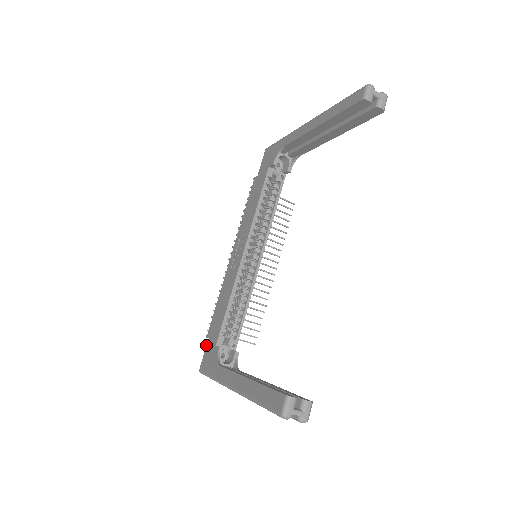
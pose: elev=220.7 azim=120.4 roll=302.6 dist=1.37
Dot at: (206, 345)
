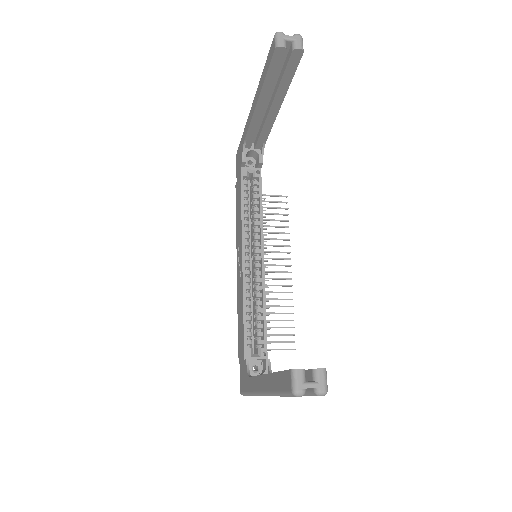
Dot at: occluded
